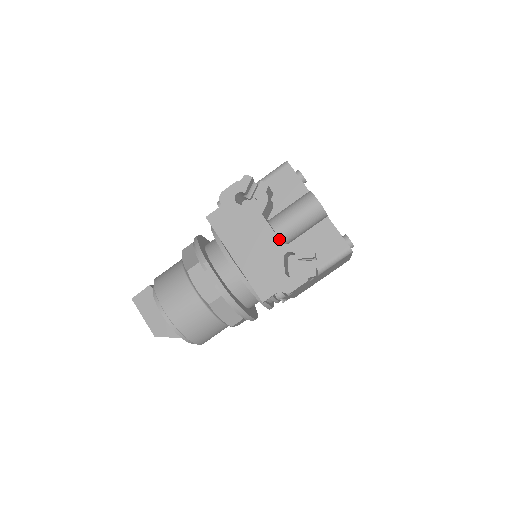
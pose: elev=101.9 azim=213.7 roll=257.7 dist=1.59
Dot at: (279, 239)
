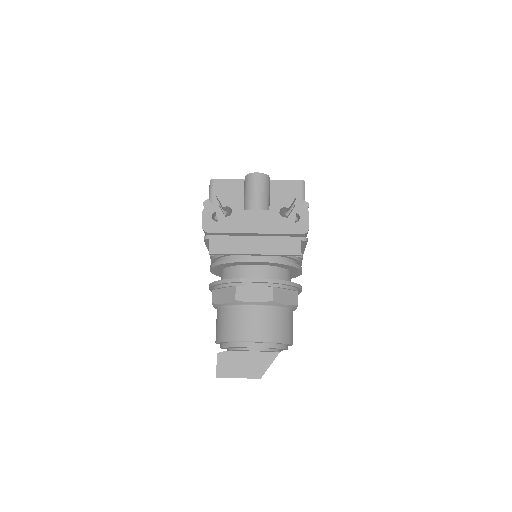
Dot at: (266, 210)
